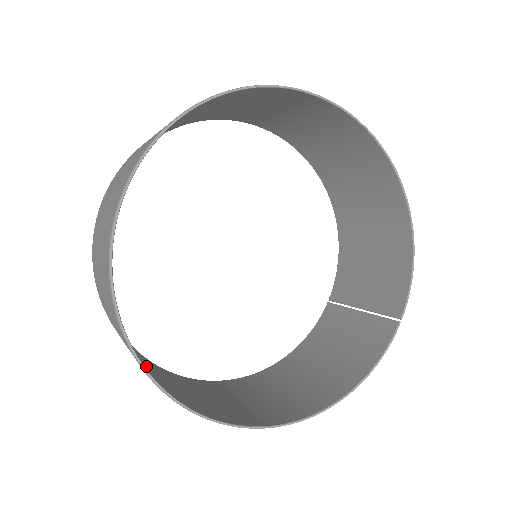
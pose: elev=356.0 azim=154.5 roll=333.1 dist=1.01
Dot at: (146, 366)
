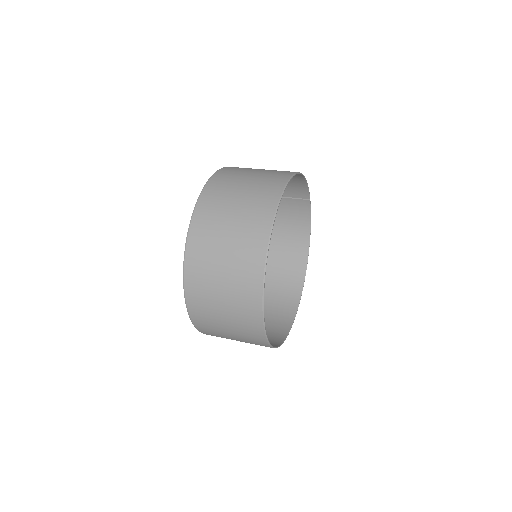
Dot at: (266, 325)
